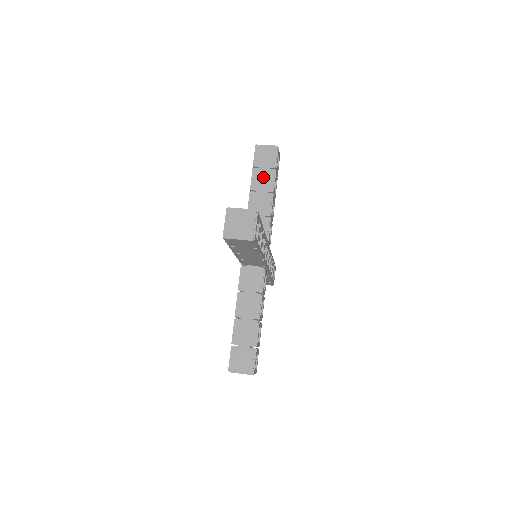
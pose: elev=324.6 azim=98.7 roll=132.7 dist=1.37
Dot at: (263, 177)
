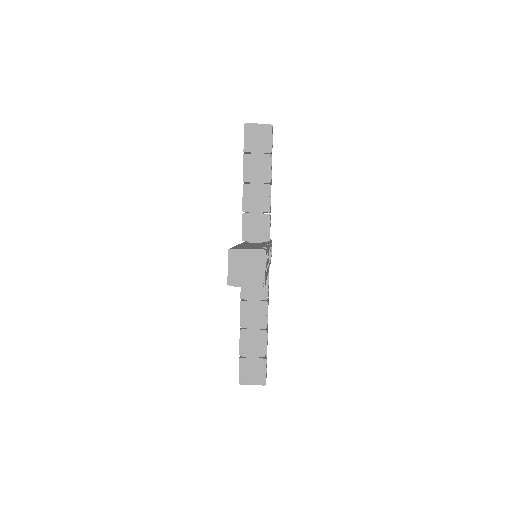
Dot at: (257, 165)
